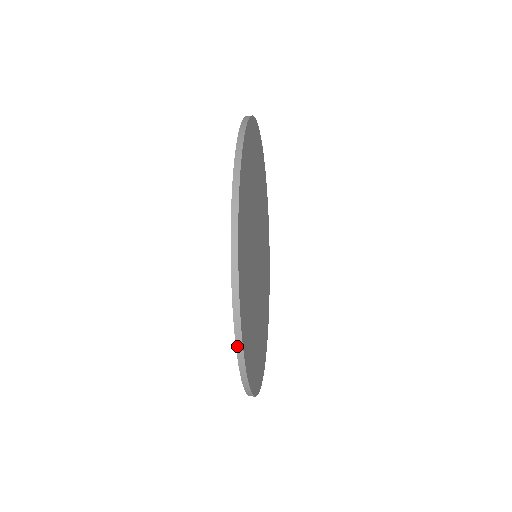
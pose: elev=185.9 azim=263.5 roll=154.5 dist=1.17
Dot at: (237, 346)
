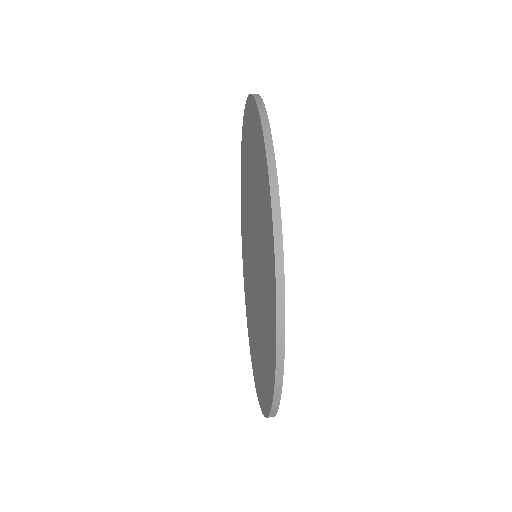
Dot at: (278, 348)
